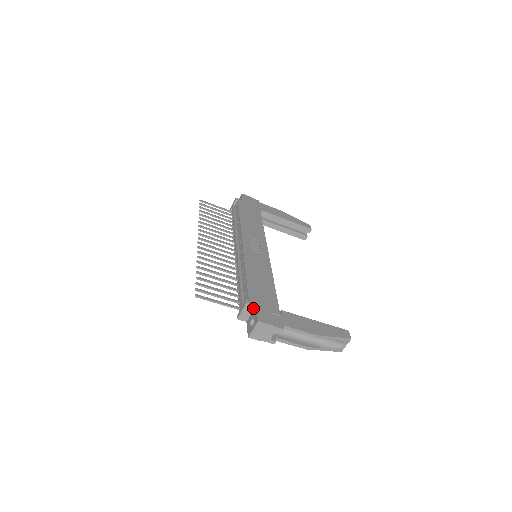
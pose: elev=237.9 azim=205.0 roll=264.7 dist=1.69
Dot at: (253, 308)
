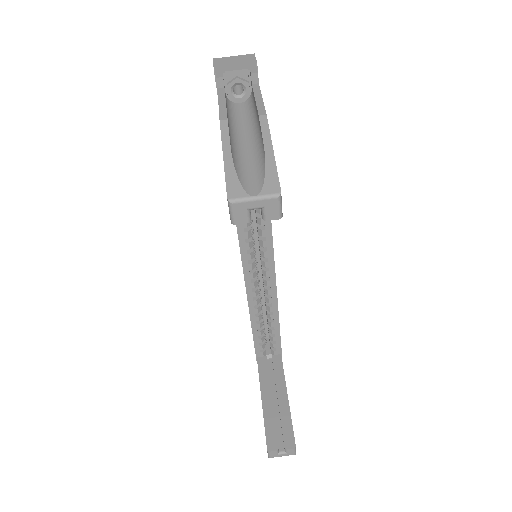
Dot at: occluded
